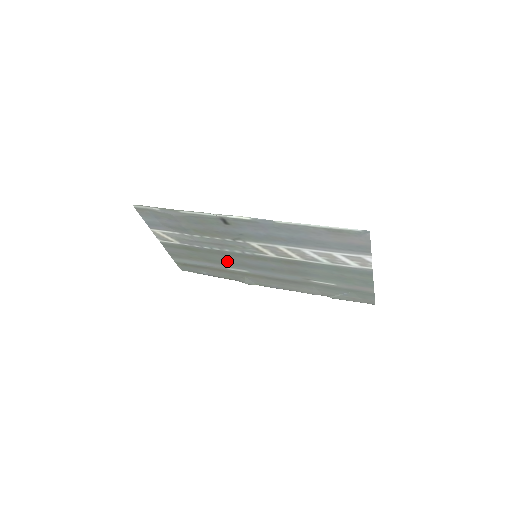
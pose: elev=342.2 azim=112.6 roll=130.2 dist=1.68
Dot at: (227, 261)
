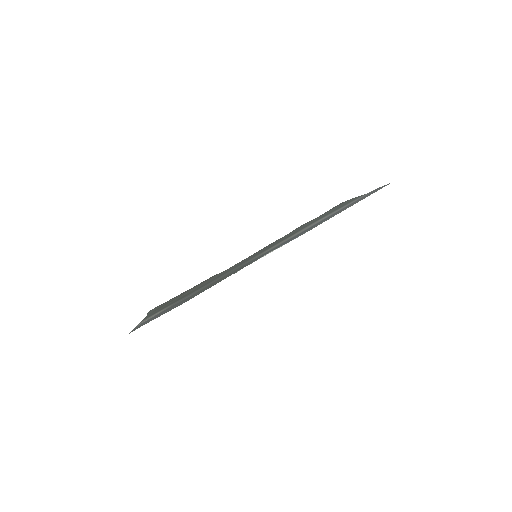
Dot at: (216, 277)
